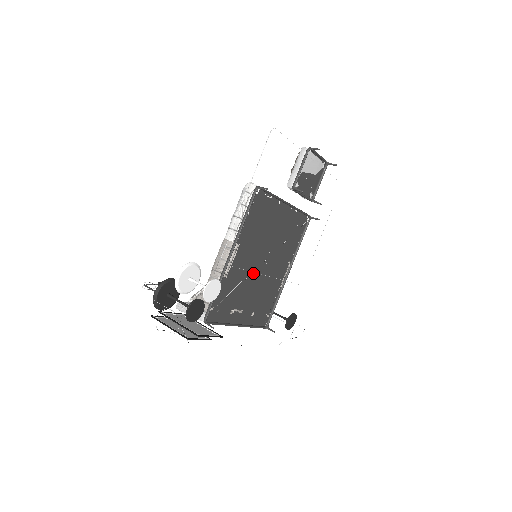
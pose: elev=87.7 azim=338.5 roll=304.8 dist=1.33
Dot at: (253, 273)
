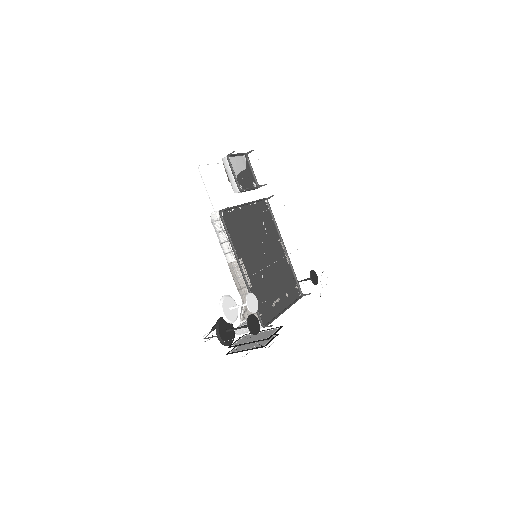
Dot at: (264, 269)
